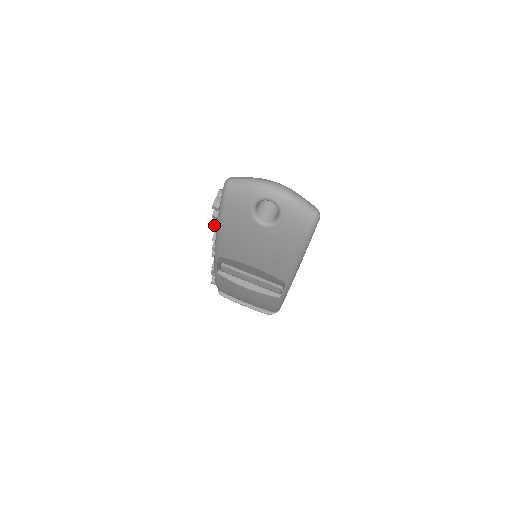
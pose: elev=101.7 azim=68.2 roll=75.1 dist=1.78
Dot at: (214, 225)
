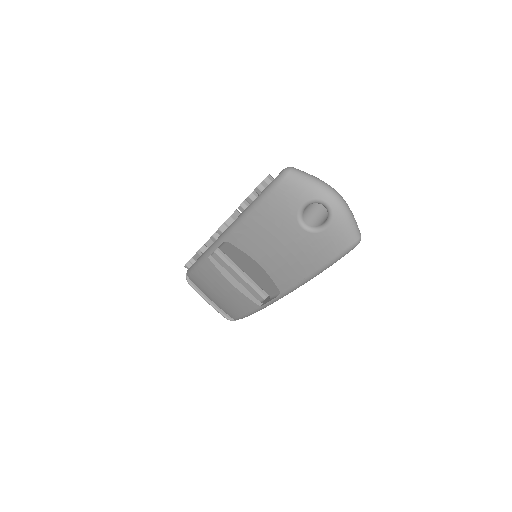
Dot at: (241, 207)
